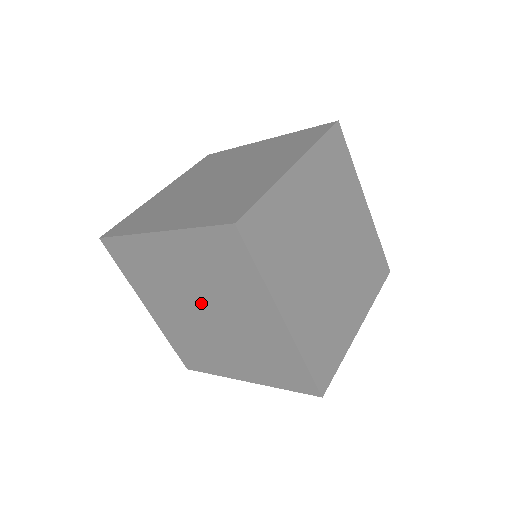
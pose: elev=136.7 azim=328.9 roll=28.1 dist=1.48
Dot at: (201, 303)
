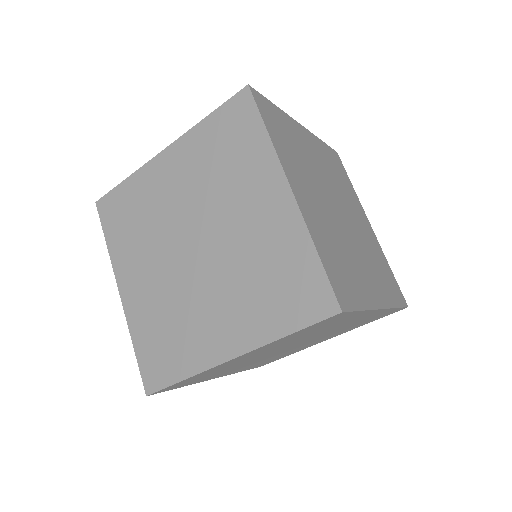
Dot at: occluded
